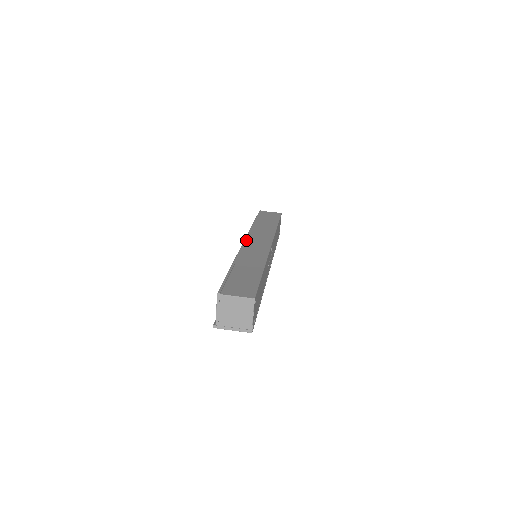
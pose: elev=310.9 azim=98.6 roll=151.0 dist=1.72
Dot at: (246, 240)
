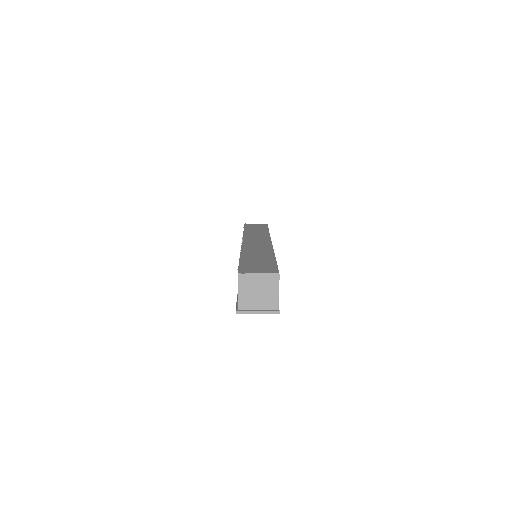
Dot at: (244, 240)
